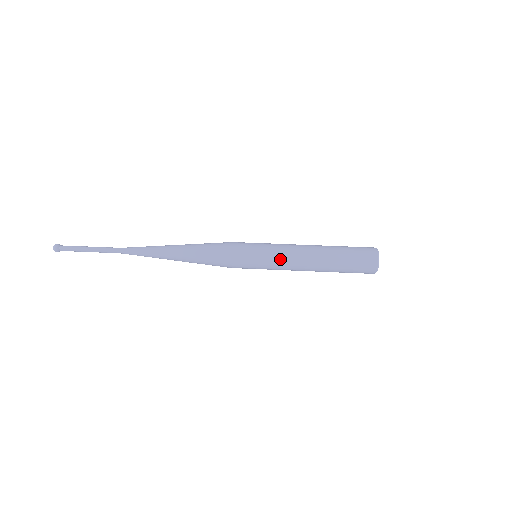
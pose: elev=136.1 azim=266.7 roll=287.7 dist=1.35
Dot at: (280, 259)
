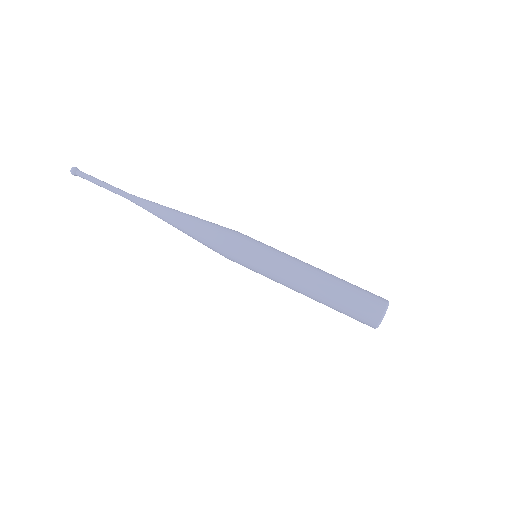
Dot at: (274, 277)
